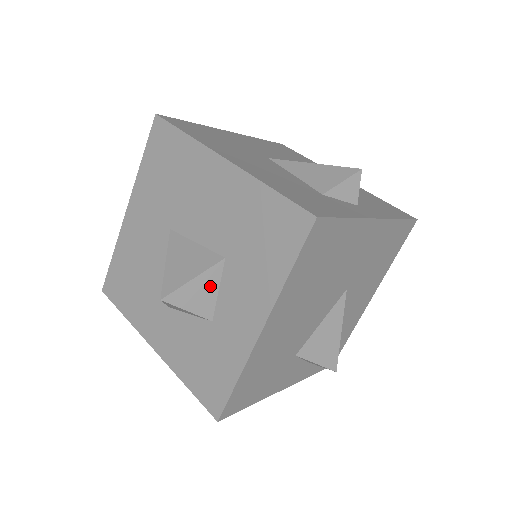
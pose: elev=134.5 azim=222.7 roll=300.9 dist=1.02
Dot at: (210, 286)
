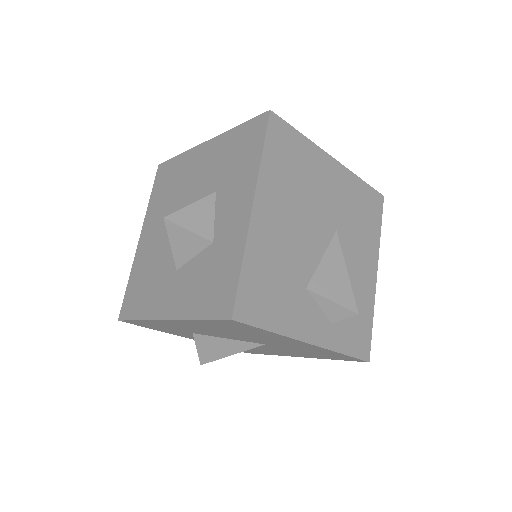
Dot at: (206, 212)
